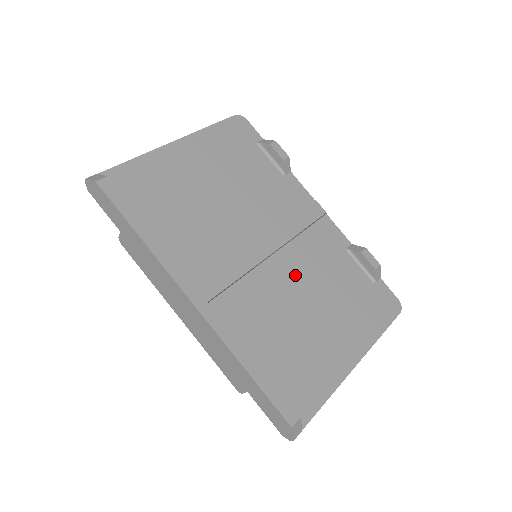
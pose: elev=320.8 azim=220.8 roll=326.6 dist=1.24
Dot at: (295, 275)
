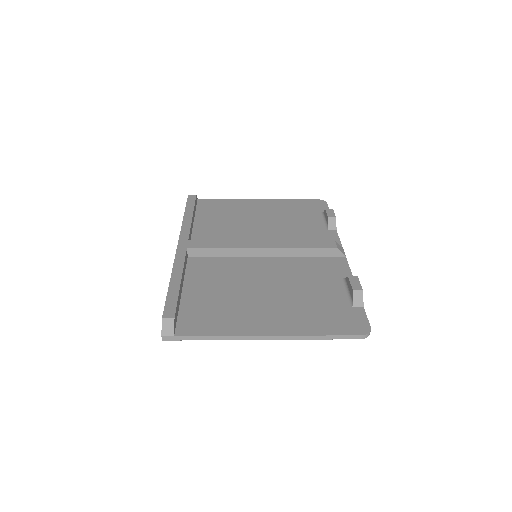
Dot at: (273, 271)
